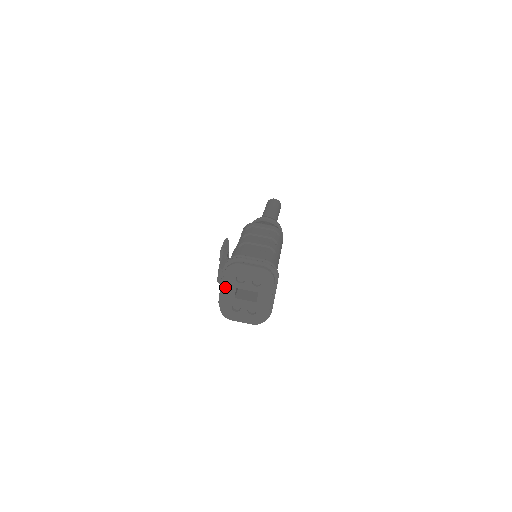
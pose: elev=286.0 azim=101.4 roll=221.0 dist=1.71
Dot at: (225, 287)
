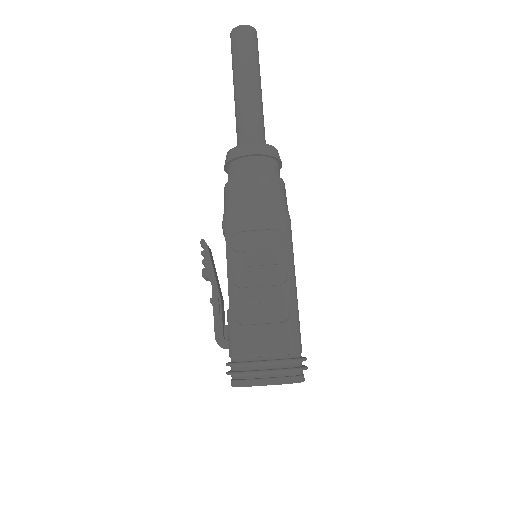
Dot at: occluded
